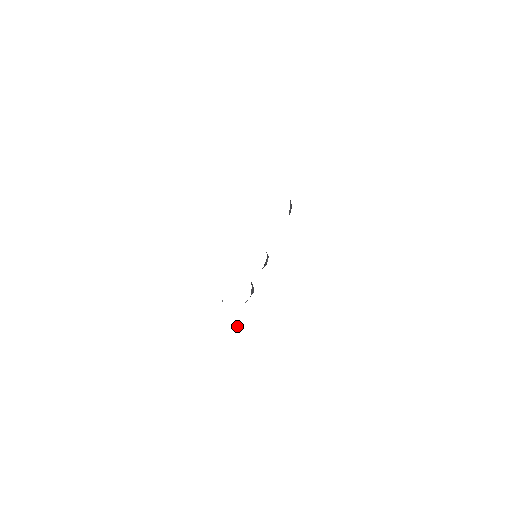
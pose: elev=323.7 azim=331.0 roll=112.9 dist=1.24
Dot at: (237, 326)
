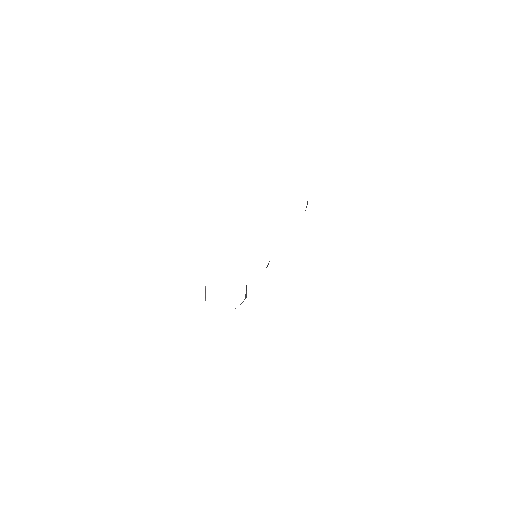
Dot at: occluded
